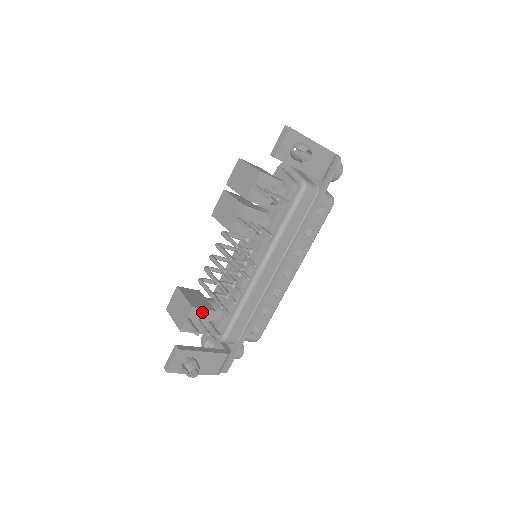
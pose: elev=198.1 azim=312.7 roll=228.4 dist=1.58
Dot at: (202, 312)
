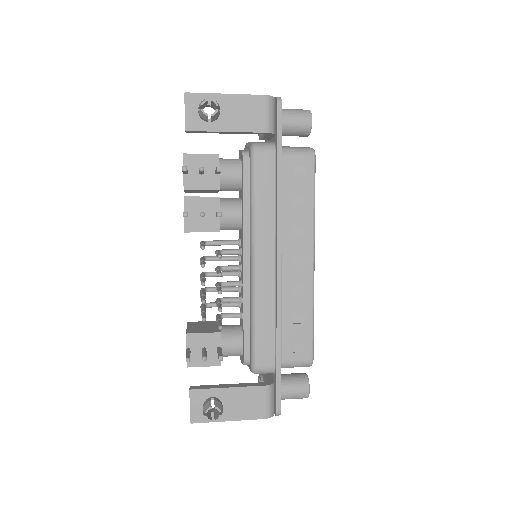
Dot at: (203, 337)
